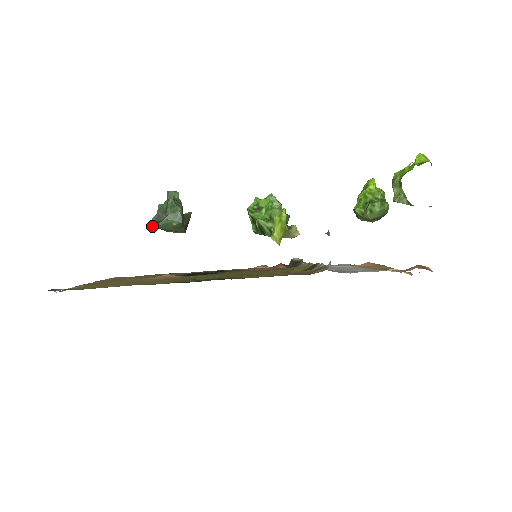
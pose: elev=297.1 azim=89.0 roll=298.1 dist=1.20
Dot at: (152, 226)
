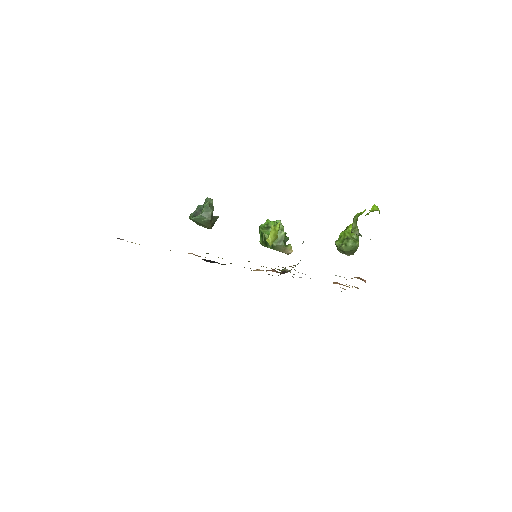
Dot at: (190, 218)
